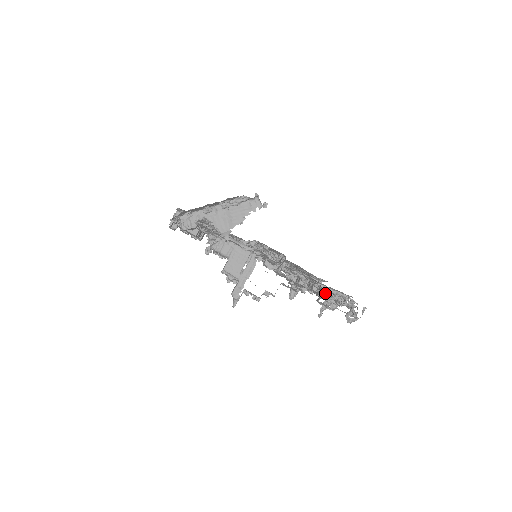
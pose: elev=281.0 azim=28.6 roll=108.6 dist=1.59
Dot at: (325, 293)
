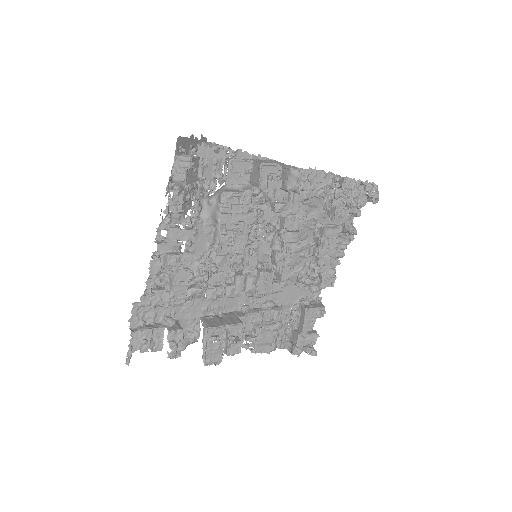
Dot at: (338, 189)
